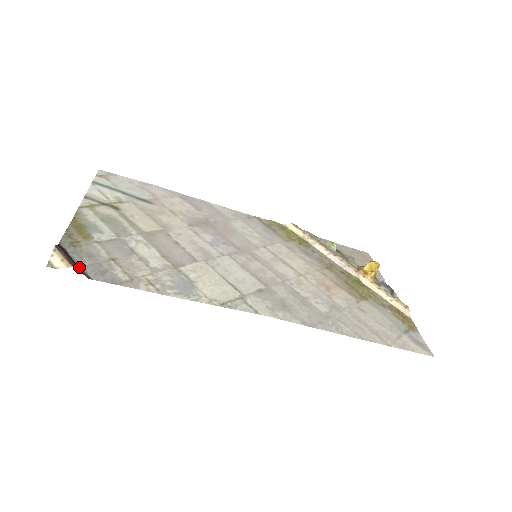
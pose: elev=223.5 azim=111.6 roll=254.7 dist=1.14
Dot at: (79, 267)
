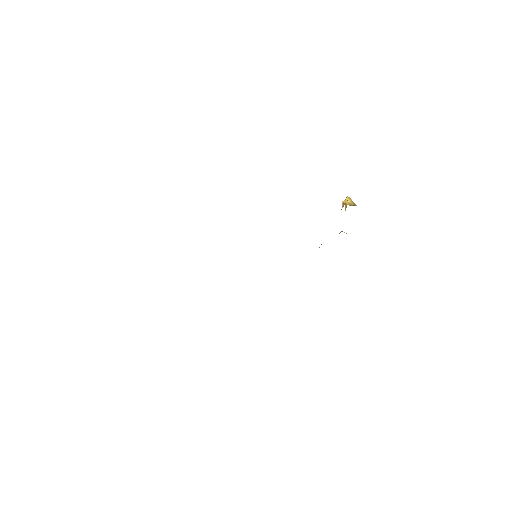
Dot at: occluded
